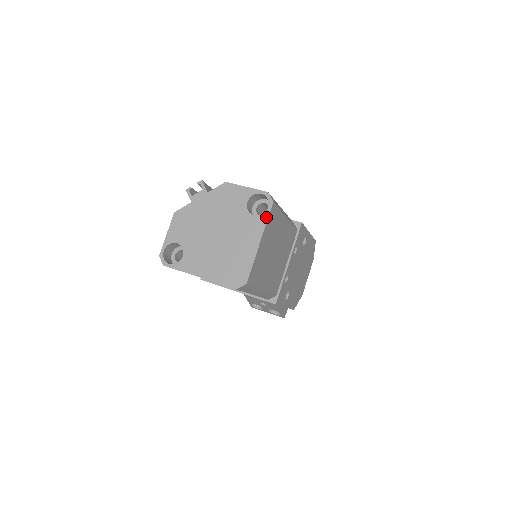
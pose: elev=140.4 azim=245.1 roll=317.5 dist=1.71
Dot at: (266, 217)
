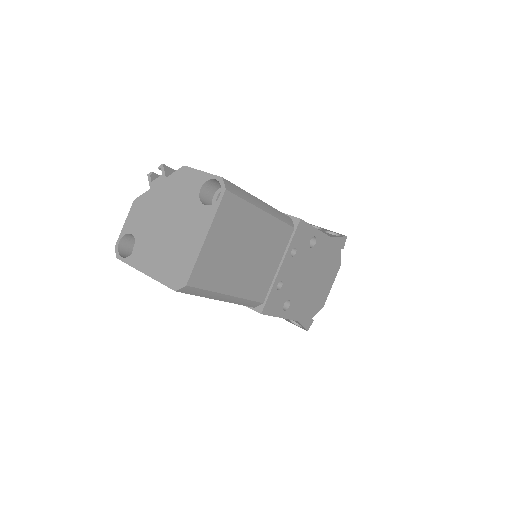
Dot at: (216, 207)
